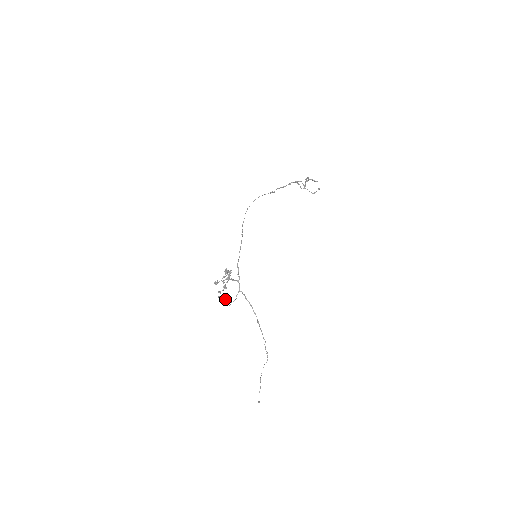
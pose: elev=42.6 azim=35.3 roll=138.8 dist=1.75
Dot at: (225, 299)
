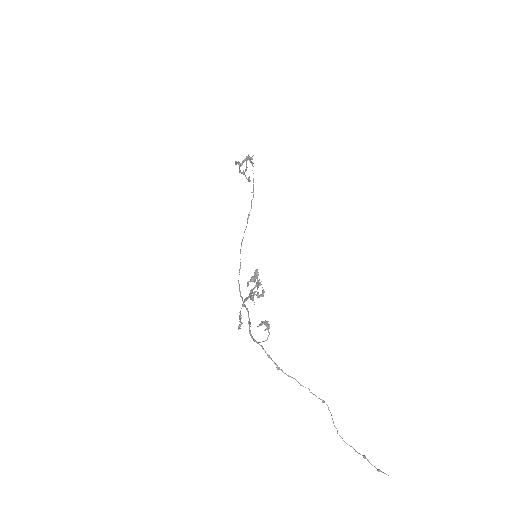
Dot at: (267, 326)
